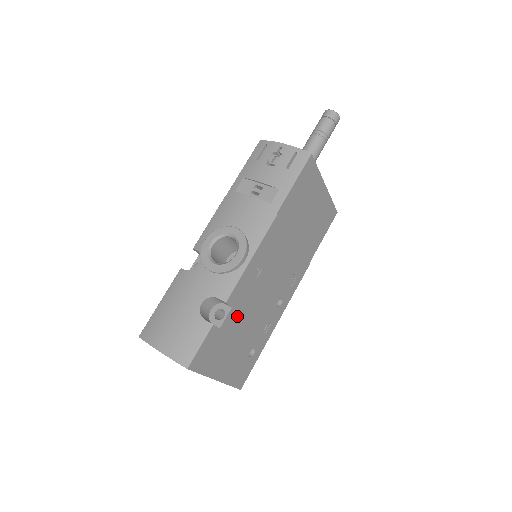
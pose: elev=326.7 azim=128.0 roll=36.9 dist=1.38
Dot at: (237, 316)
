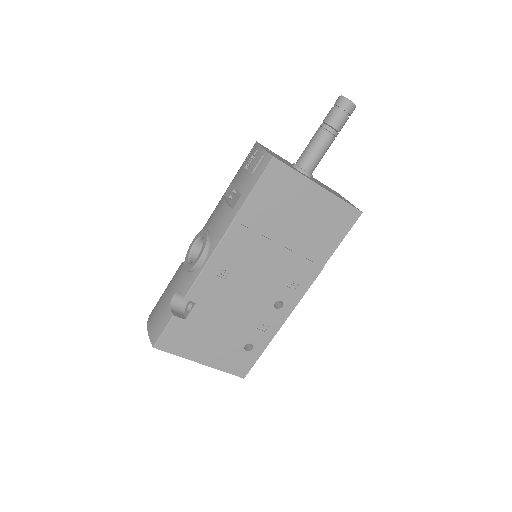
Dot at: (208, 311)
